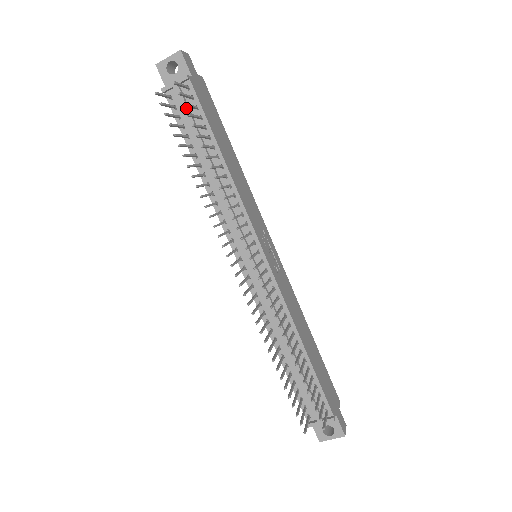
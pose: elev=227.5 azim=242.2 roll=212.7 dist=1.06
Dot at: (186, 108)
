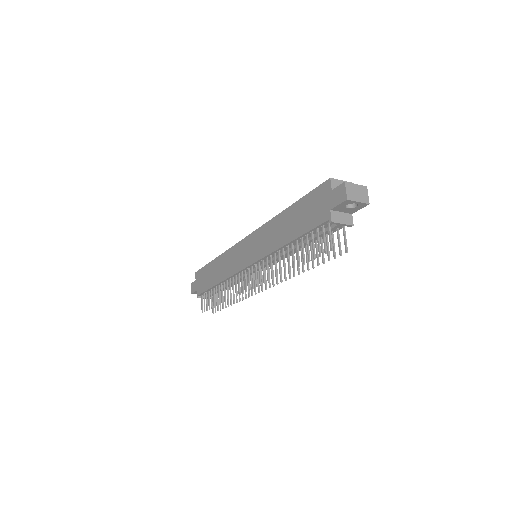
Dot at: occluded
